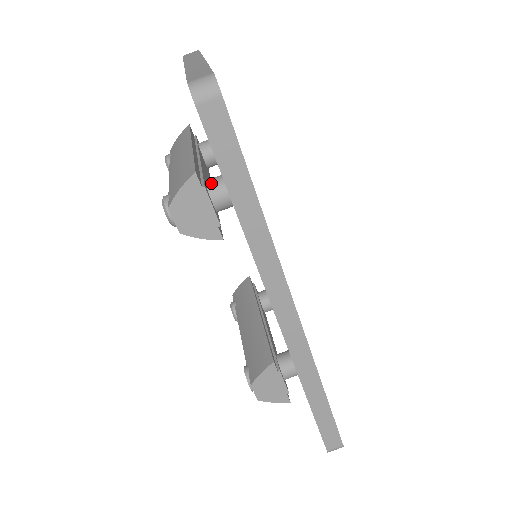
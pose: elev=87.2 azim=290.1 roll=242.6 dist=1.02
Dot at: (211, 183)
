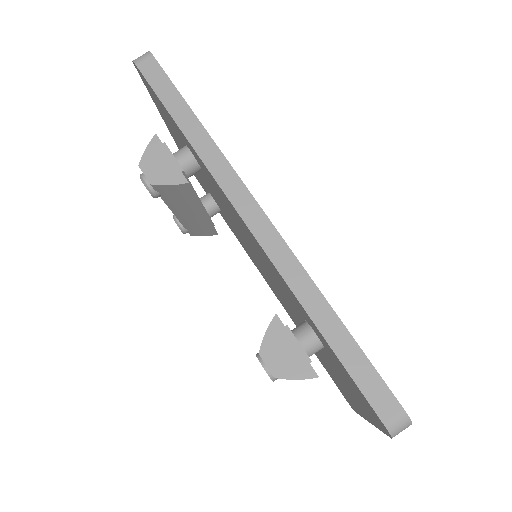
Dot at: (176, 152)
